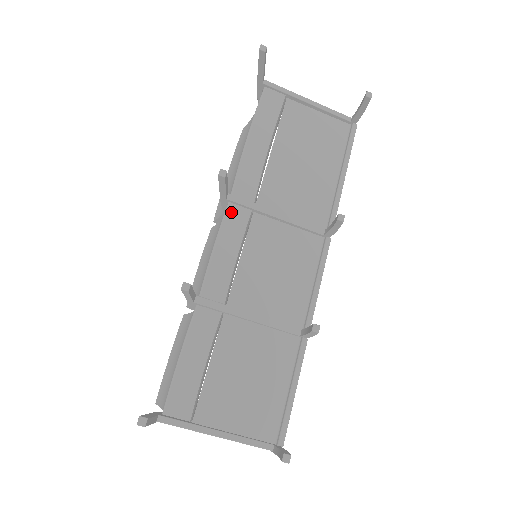
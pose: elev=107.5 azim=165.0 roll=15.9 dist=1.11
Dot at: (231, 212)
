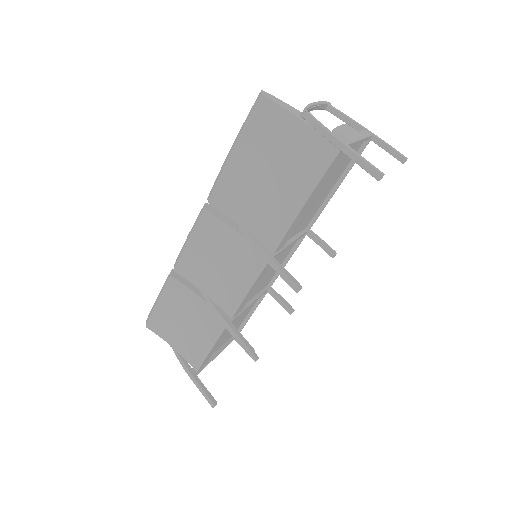
Dot at: (268, 264)
